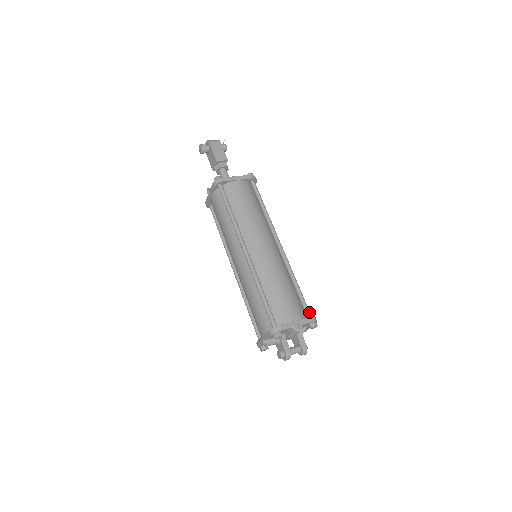
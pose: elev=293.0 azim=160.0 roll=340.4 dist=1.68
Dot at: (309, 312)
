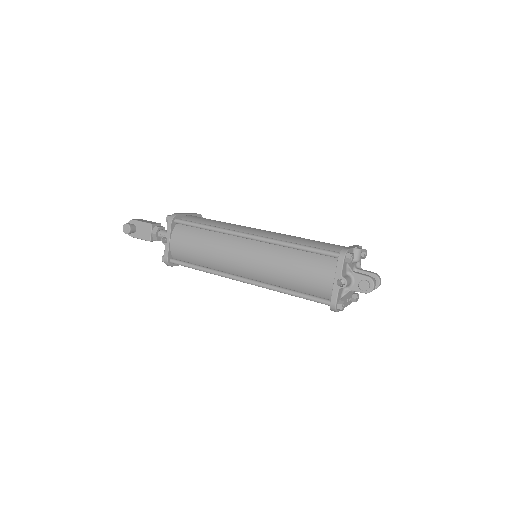
Dot at: occluded
